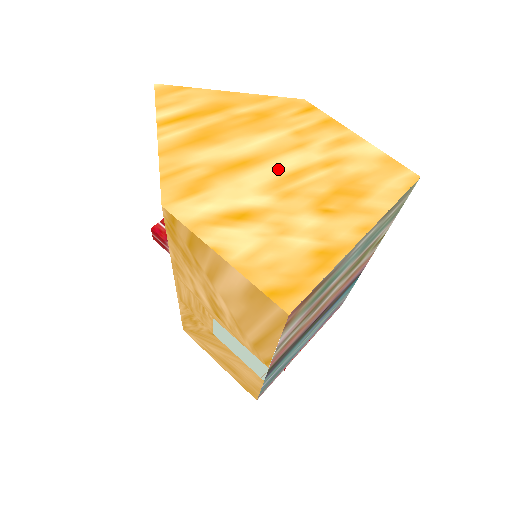
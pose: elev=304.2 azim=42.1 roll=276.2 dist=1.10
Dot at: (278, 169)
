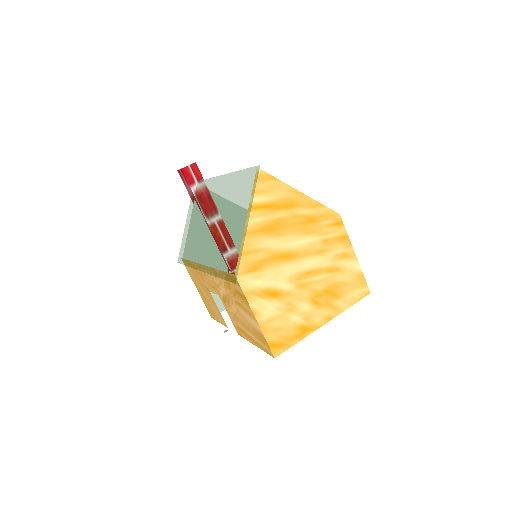
Dot at: (304, 266)
